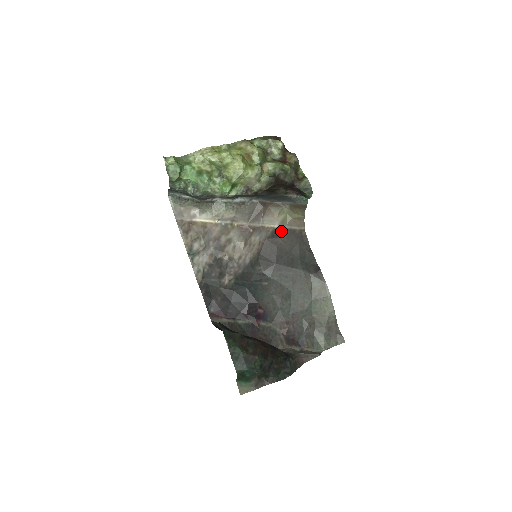
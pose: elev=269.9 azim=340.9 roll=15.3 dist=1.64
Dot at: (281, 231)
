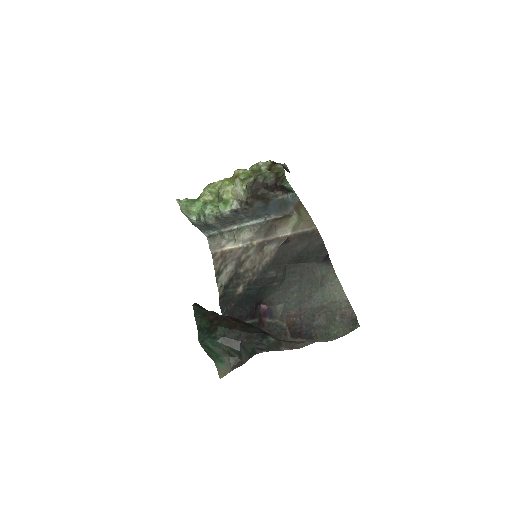
Dot at: (294, 237)
